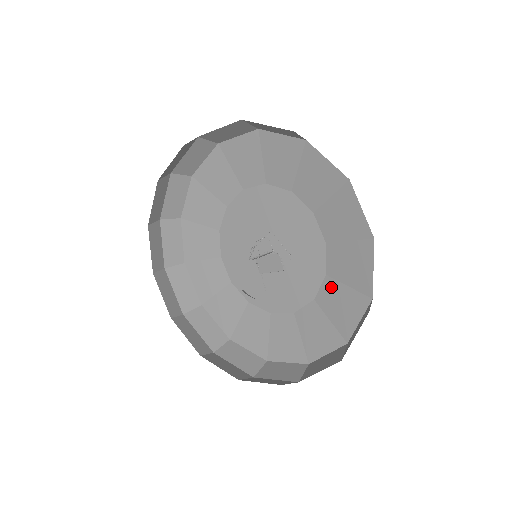
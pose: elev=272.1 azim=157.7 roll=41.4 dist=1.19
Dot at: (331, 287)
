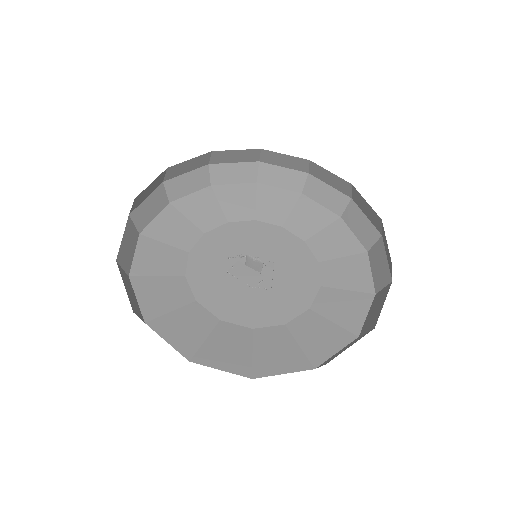
Dot at: (281, 334)
